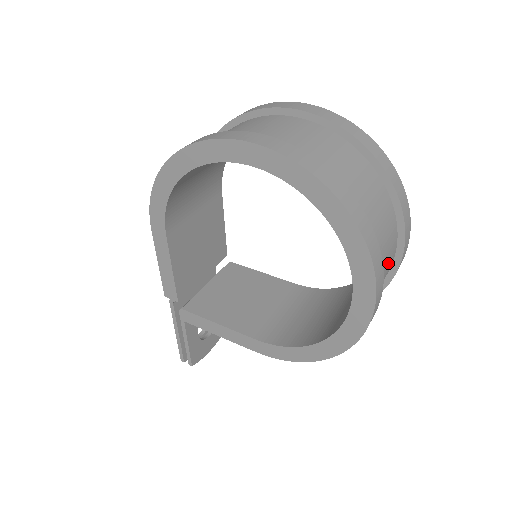
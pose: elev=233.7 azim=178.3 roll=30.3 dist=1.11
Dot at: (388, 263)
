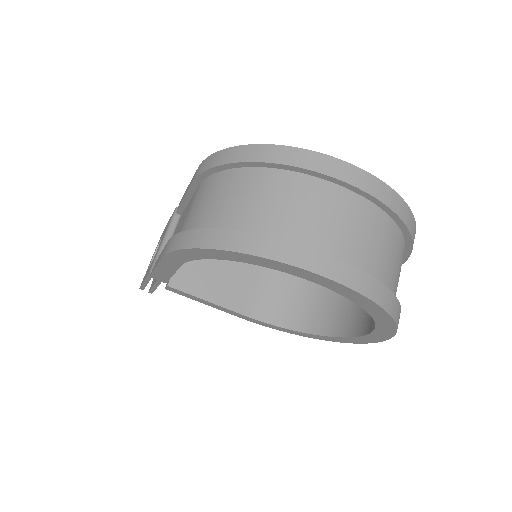
Dot at: occluded
